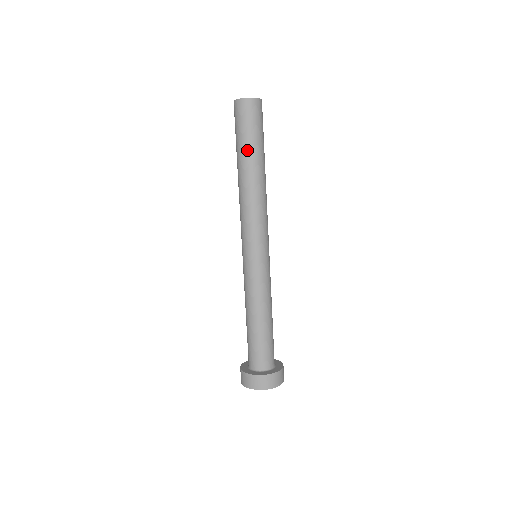
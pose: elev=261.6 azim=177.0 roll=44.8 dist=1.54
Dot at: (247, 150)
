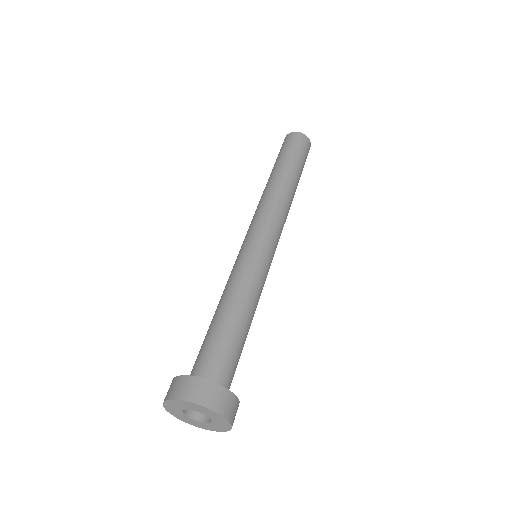
Dot at: (273, 167)
